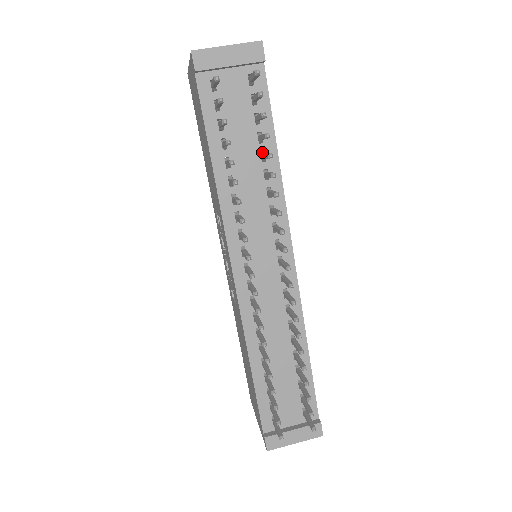
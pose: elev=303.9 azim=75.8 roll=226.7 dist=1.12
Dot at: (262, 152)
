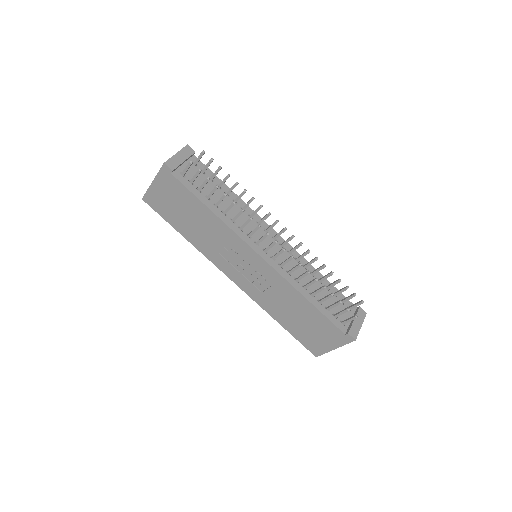
Dot at: occluded
